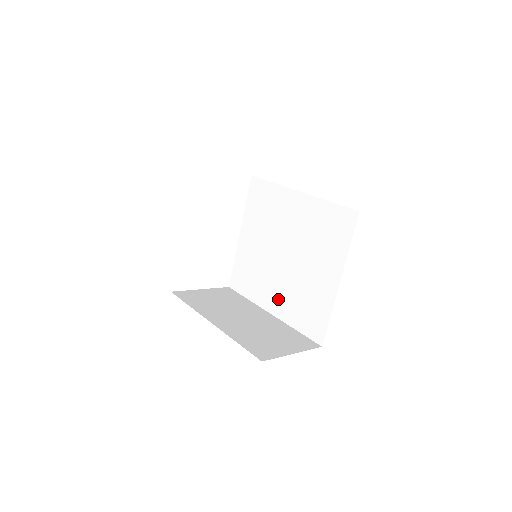
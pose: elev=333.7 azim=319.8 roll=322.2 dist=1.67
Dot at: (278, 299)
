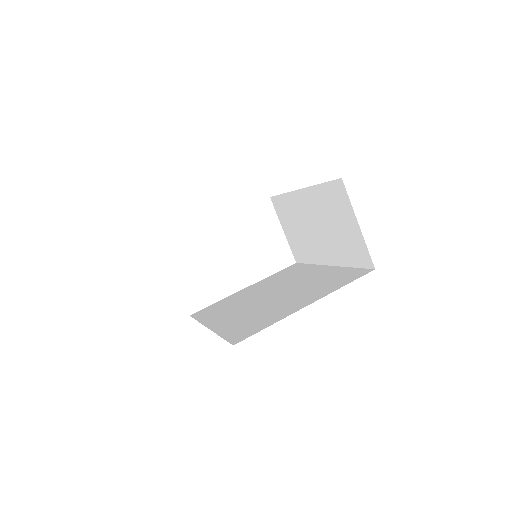
Dot at: (229, 319)
